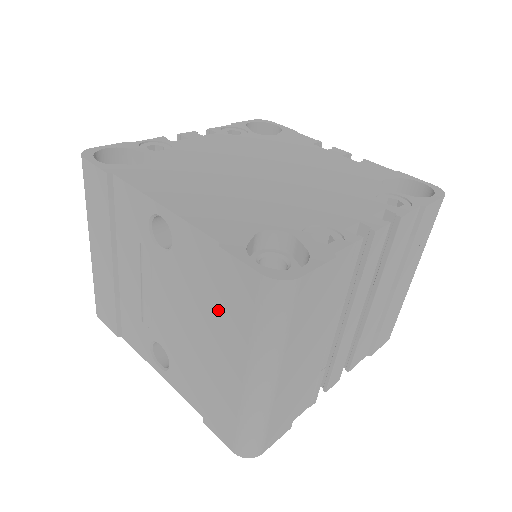
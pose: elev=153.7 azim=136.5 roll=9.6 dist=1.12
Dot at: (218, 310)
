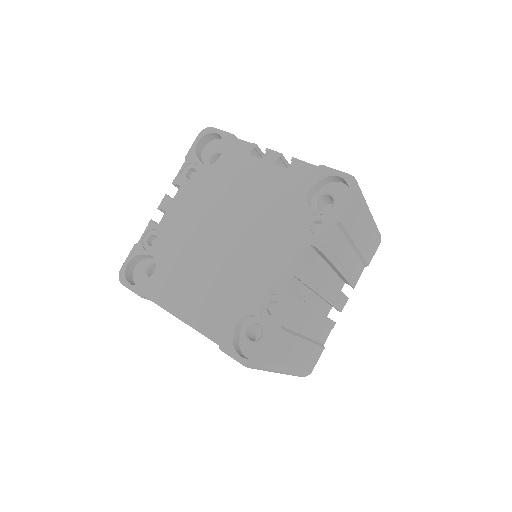
Dot at: occluded
